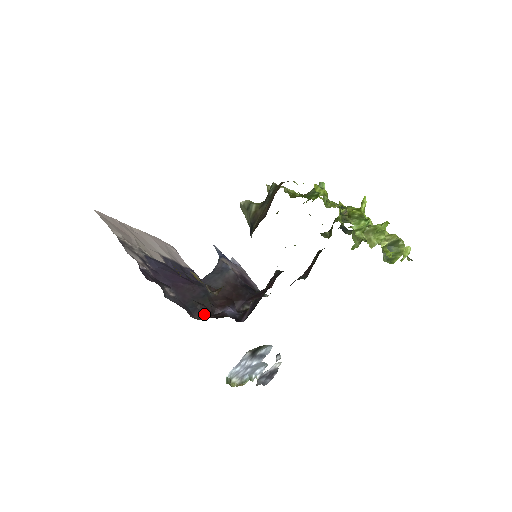
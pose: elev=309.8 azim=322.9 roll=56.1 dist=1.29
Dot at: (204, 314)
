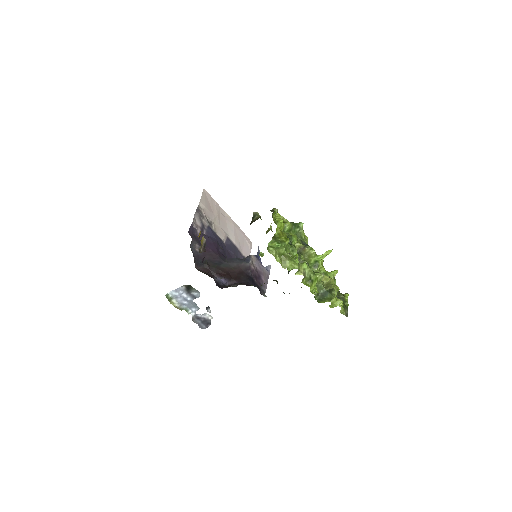
Dot at: (204, 270)
